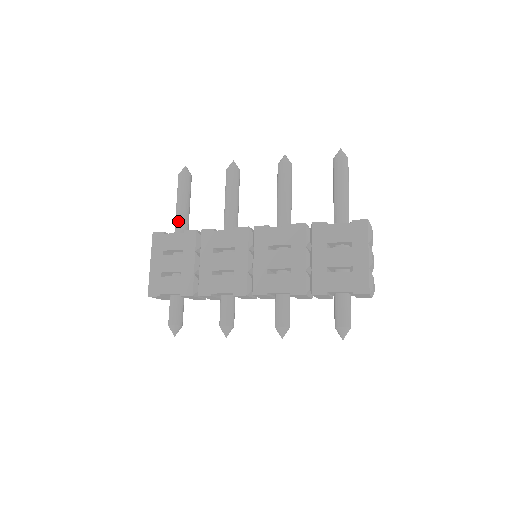
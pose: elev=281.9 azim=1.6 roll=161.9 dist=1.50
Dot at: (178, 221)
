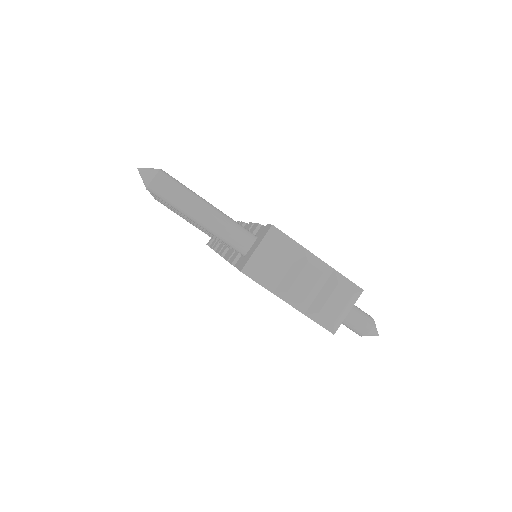
Dot at: occluded
